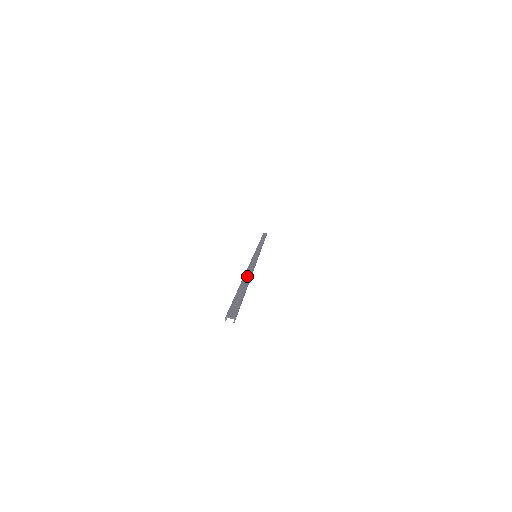
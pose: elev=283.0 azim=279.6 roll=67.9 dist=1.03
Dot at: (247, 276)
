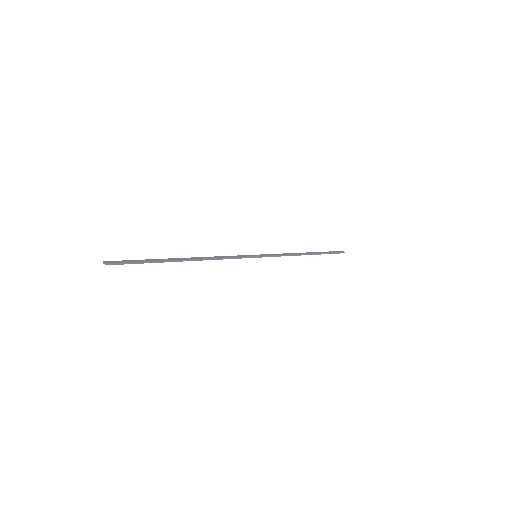
Dot at: (192, 258)
